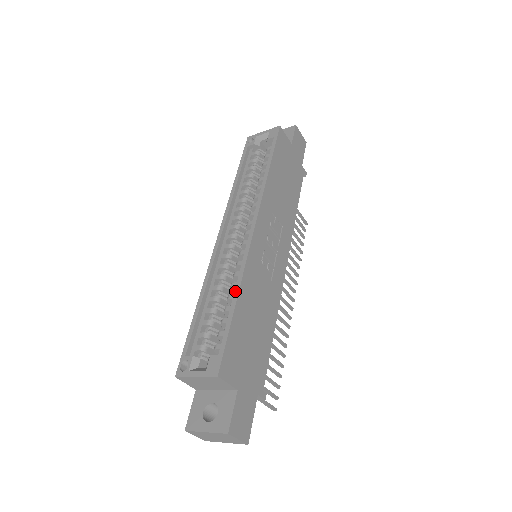
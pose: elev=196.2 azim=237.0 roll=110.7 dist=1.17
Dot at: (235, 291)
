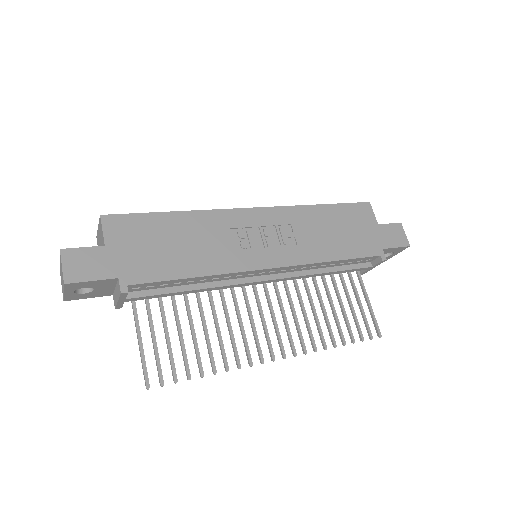
Dot at: (186, 212)
